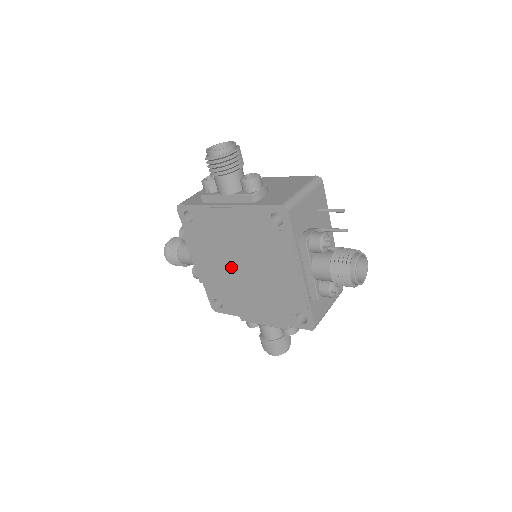
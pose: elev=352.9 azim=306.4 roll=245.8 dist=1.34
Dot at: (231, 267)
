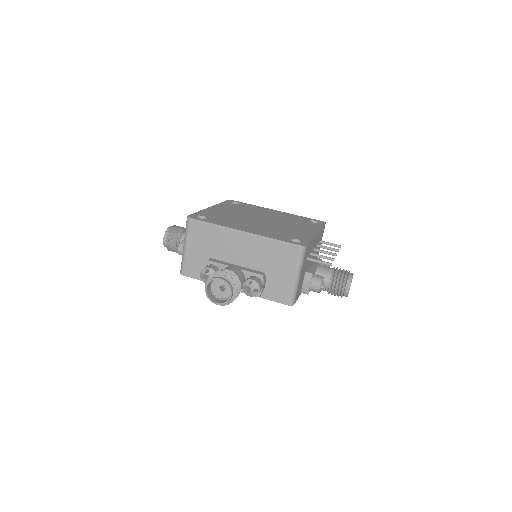
Dot at: occluded
